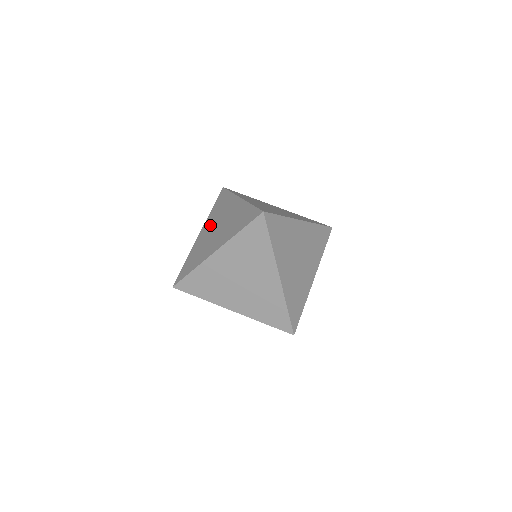
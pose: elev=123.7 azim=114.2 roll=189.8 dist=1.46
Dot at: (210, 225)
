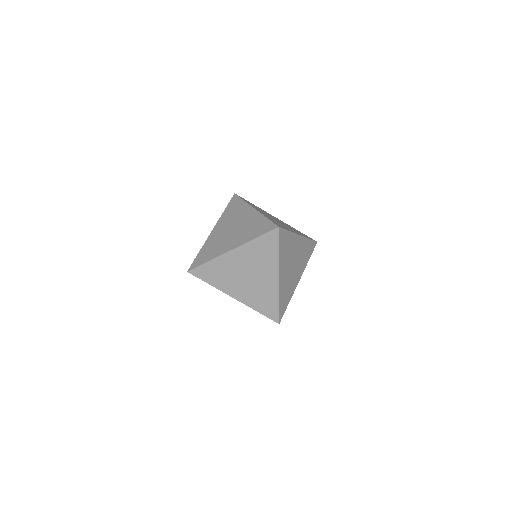
Dot at: occluded
